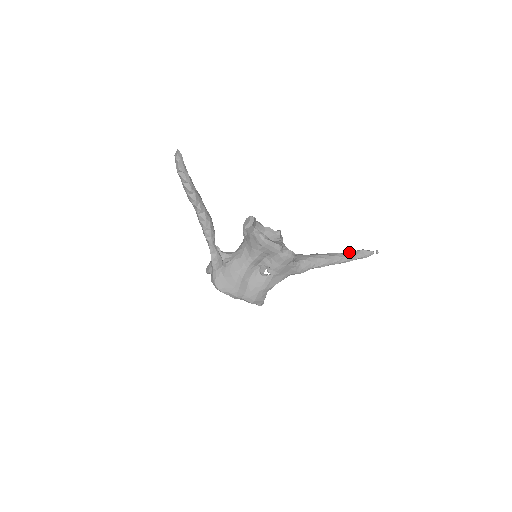
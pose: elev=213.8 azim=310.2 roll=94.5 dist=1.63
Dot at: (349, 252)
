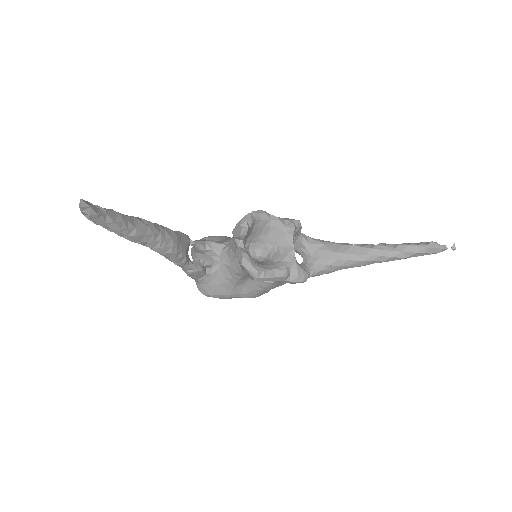
Dot at: (406, 247)
